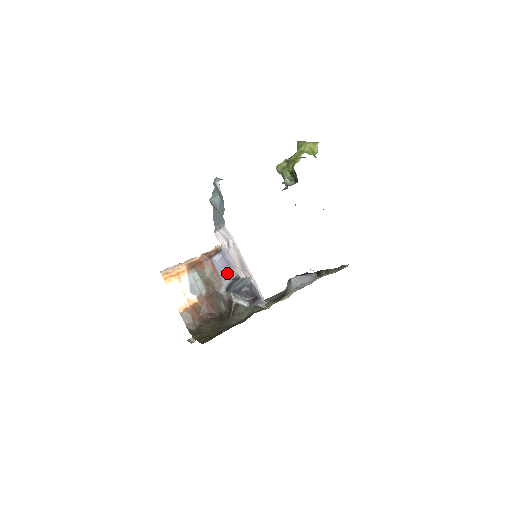
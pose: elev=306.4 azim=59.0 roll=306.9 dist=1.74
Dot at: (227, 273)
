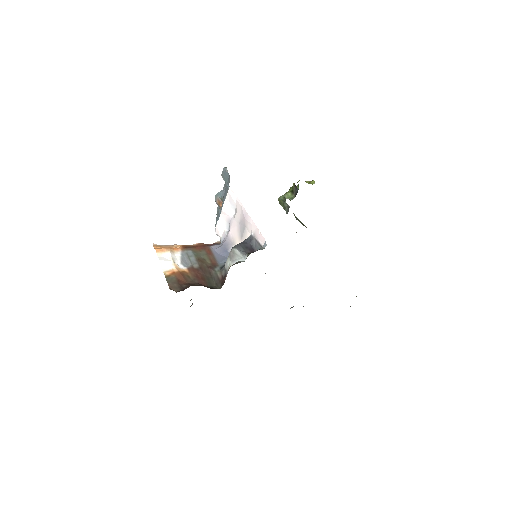
Dot at: (224, 258)
